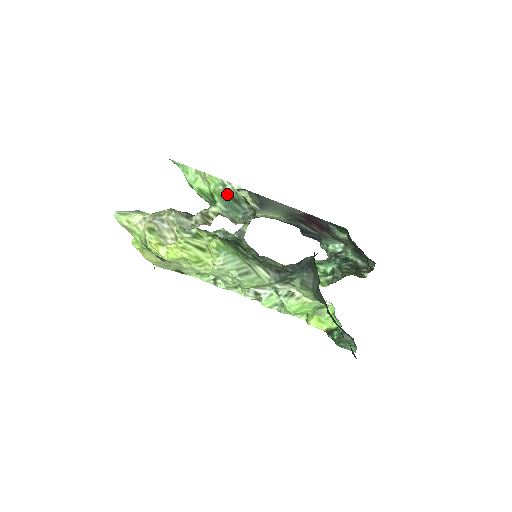
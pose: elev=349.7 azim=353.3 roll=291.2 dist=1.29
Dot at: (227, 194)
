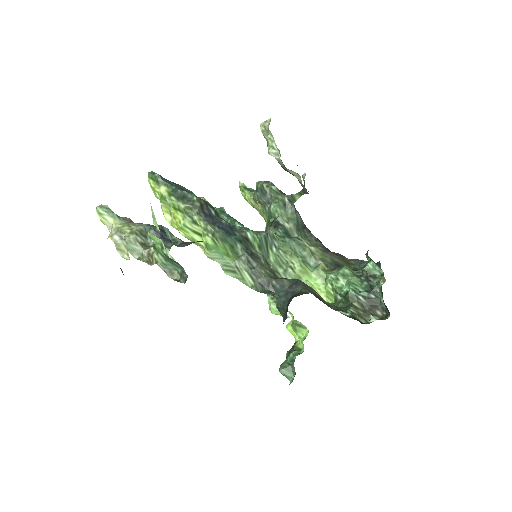
Dot at: (165, 254)
